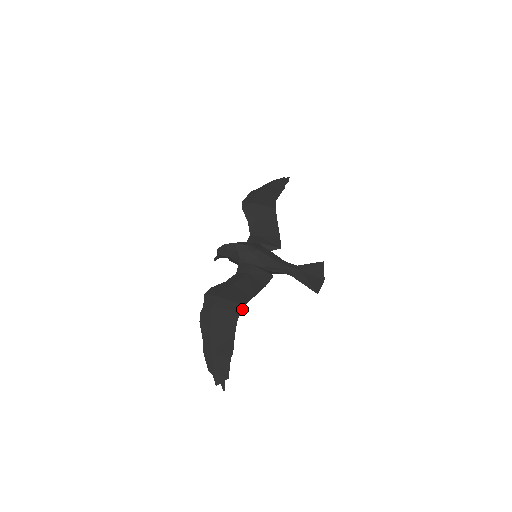
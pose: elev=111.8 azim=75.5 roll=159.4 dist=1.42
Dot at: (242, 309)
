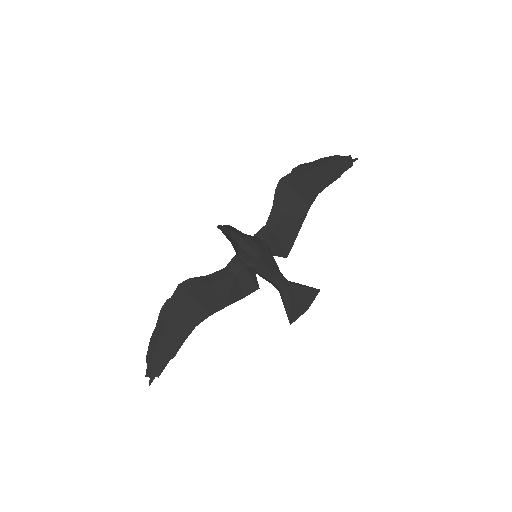
Dot at: (206, 318)
